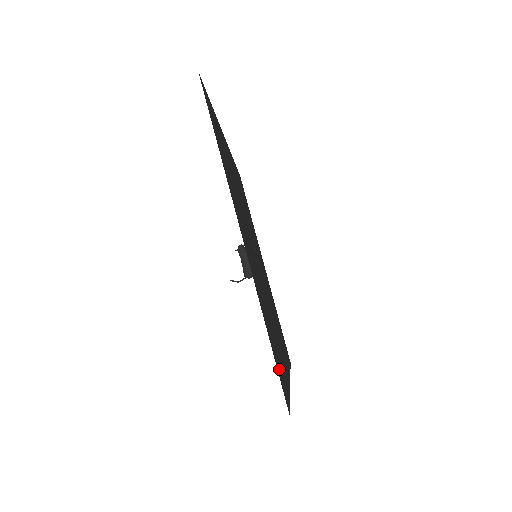
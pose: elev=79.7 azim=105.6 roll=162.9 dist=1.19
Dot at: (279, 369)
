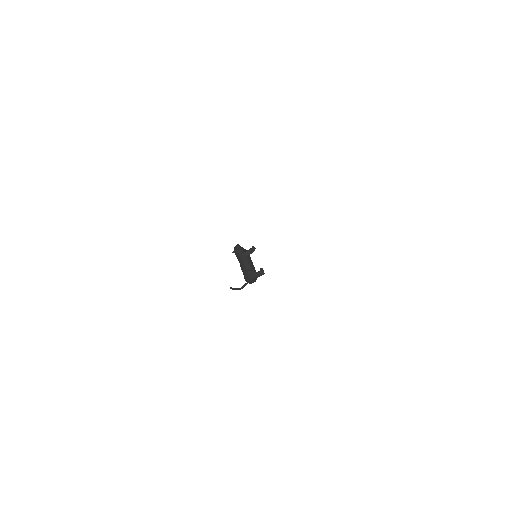
Dot at: occluded
